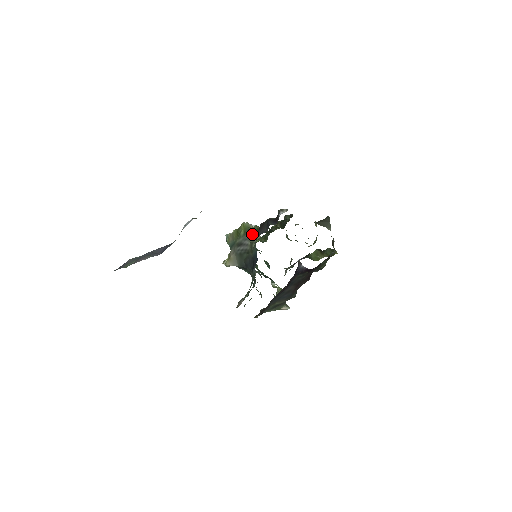
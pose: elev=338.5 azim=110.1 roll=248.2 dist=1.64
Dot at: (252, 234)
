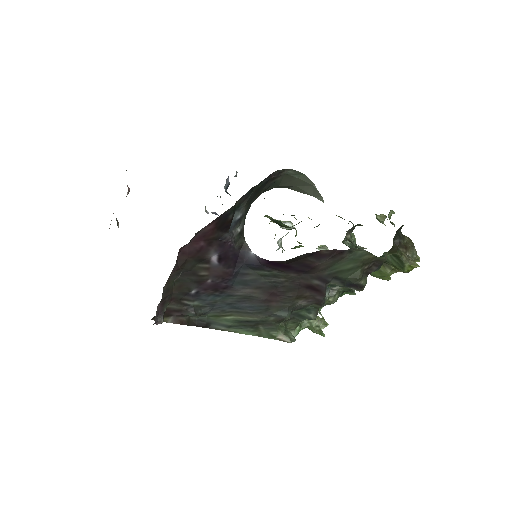
Dot at: (211, 212)
